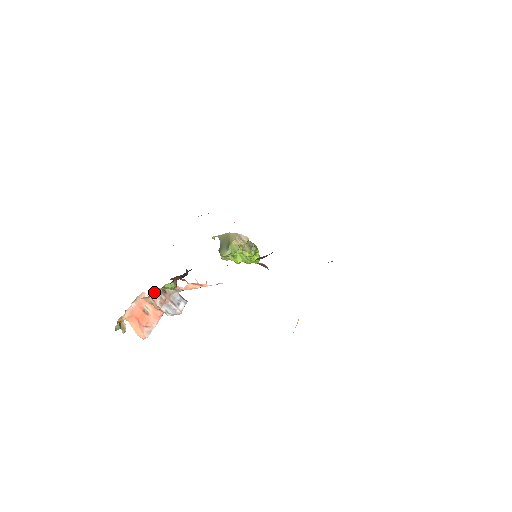
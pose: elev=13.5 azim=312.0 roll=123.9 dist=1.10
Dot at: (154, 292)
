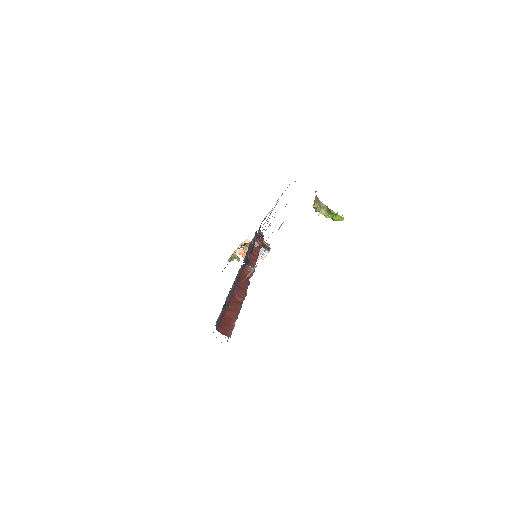
Dot at: occluded
